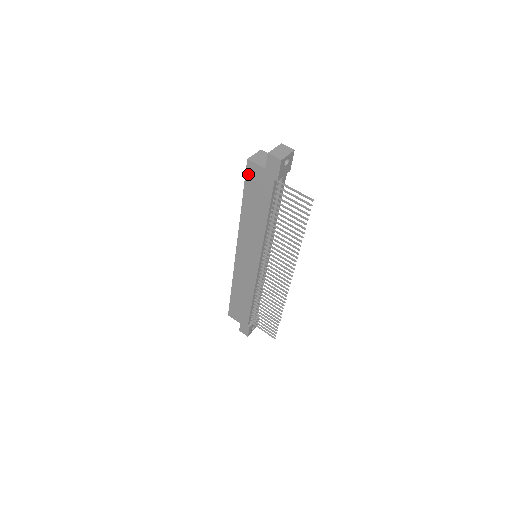
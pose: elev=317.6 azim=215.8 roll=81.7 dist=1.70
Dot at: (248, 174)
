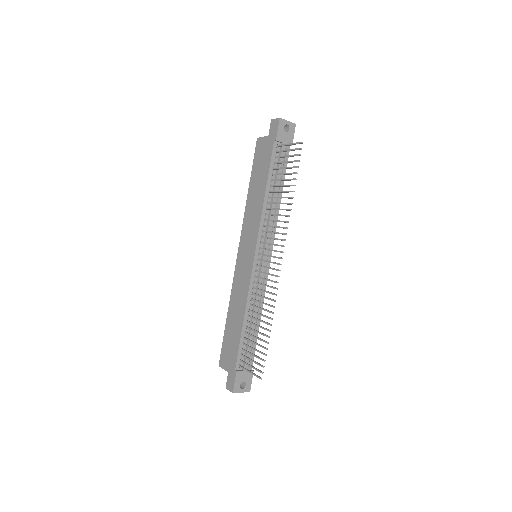
Dot at: (256, 152)
